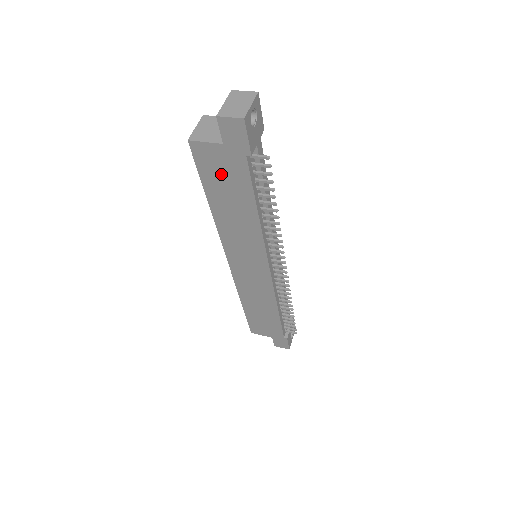
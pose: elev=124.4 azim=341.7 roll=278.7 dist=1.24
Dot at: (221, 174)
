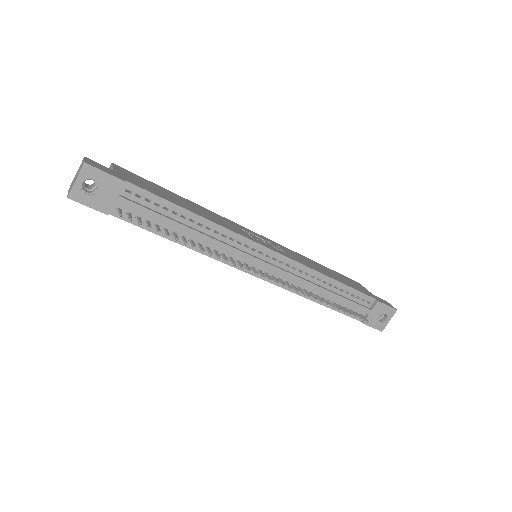
Dot at: occluded
